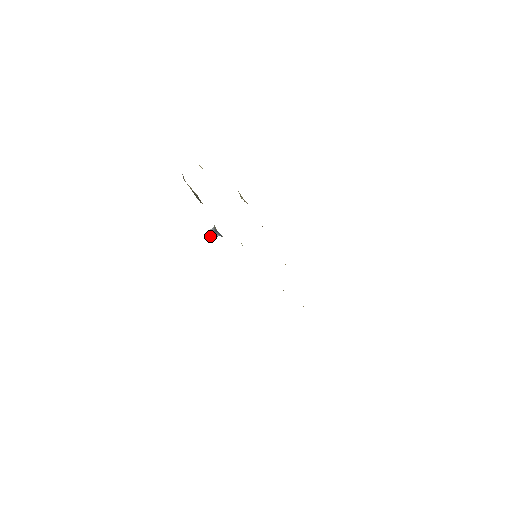
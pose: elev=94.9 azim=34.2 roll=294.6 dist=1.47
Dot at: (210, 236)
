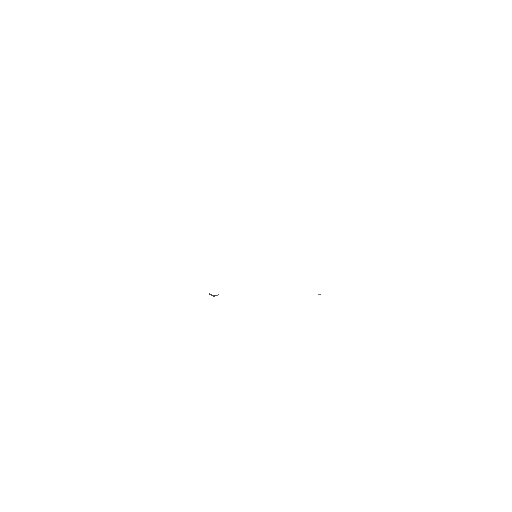
Dot at: occluded
